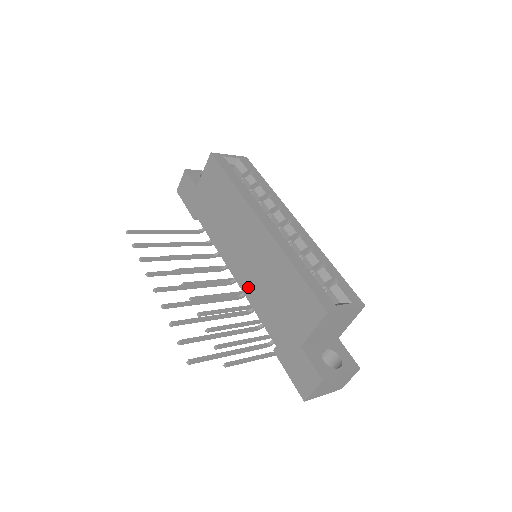
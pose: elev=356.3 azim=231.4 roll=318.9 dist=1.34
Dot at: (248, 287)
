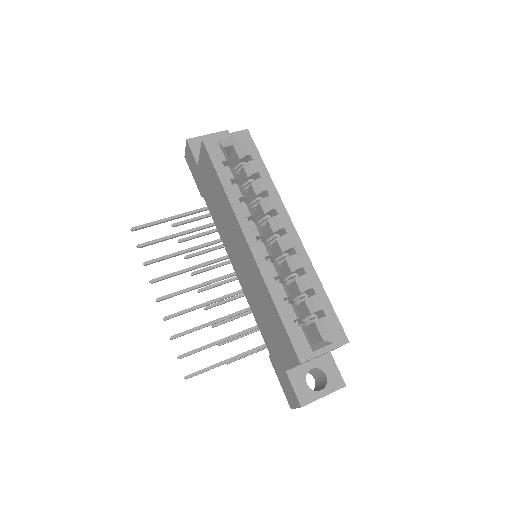
Dot at: (246, 292)
